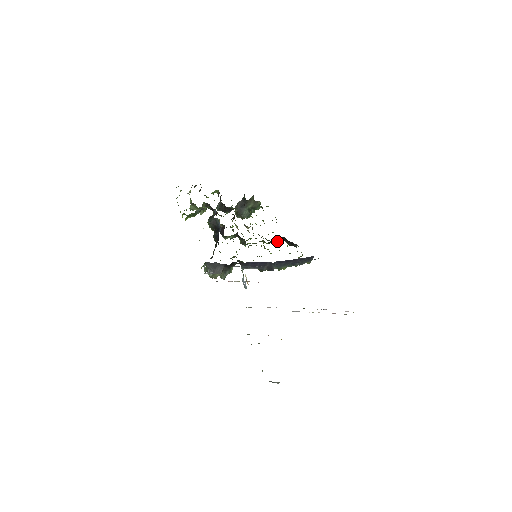
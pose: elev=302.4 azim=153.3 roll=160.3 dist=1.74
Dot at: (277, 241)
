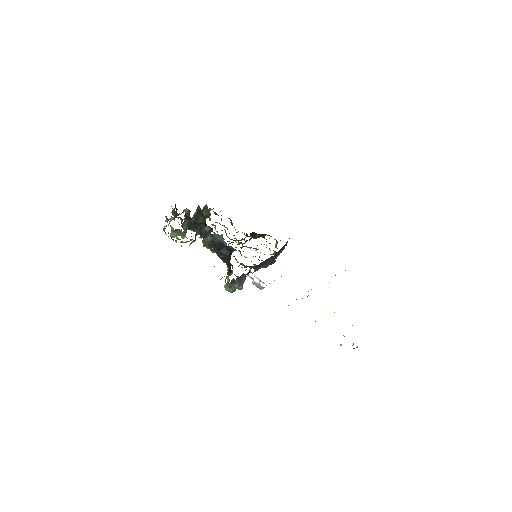
Dot at: occluded
